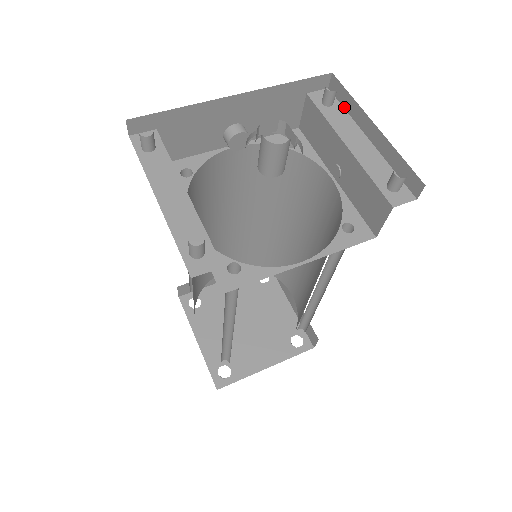
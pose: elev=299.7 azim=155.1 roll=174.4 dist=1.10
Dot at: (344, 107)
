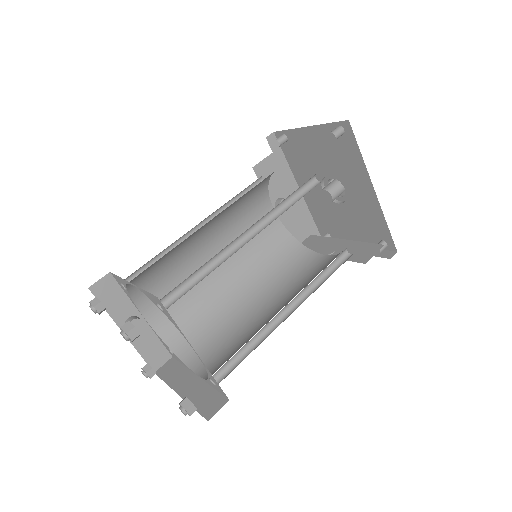
Dot at: occluded
